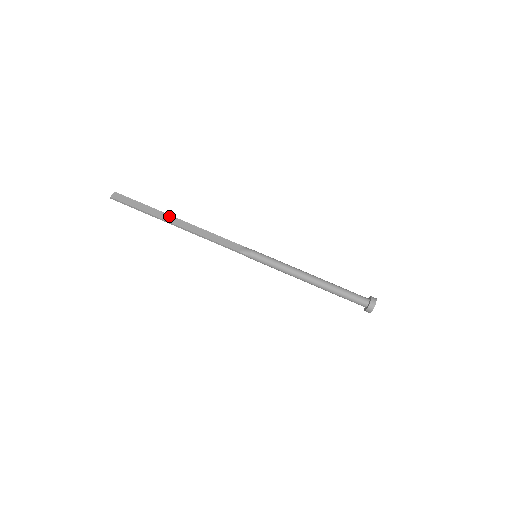
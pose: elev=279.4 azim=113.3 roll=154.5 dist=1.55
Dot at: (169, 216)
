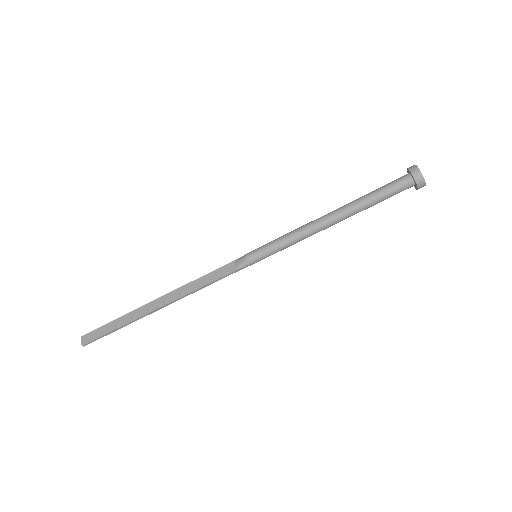
Dot at: (145, 307)
